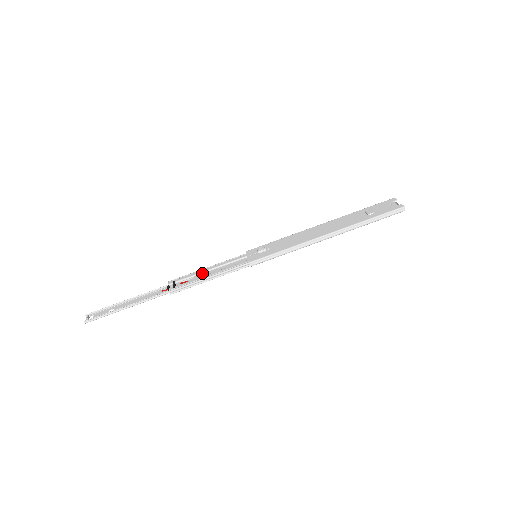
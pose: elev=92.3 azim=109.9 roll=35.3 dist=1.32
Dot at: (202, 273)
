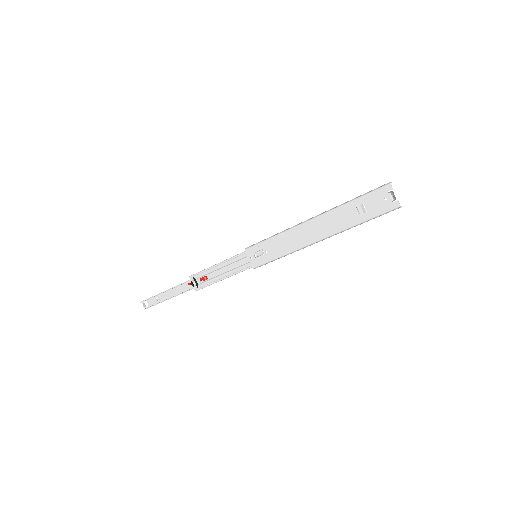
Dot at: (214, 271)
